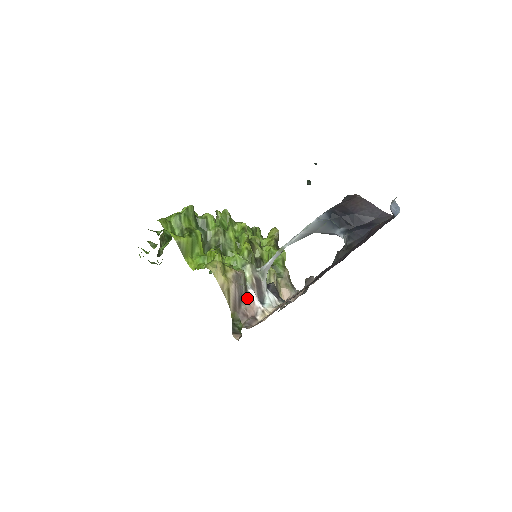
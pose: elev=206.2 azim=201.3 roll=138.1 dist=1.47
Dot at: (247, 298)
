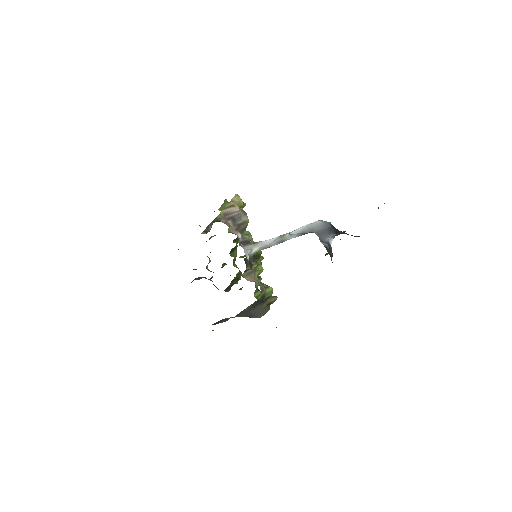
Dot at: (235, 229)
